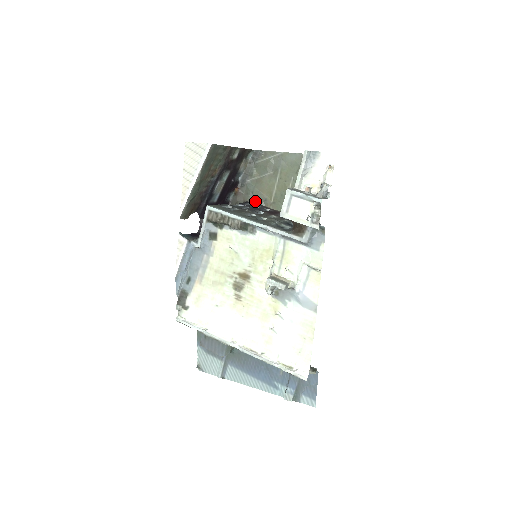
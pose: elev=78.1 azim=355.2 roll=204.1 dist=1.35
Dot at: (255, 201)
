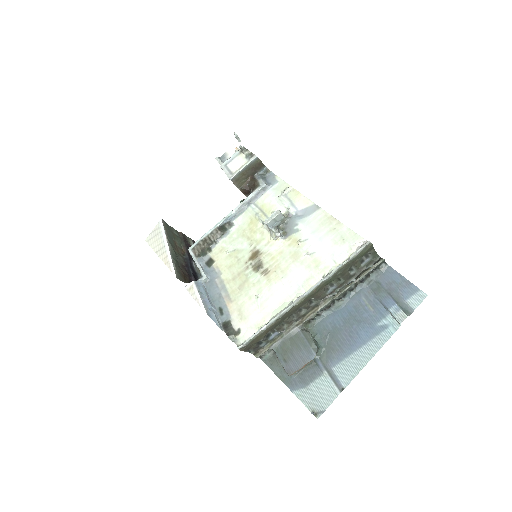
Dot at: occluded
